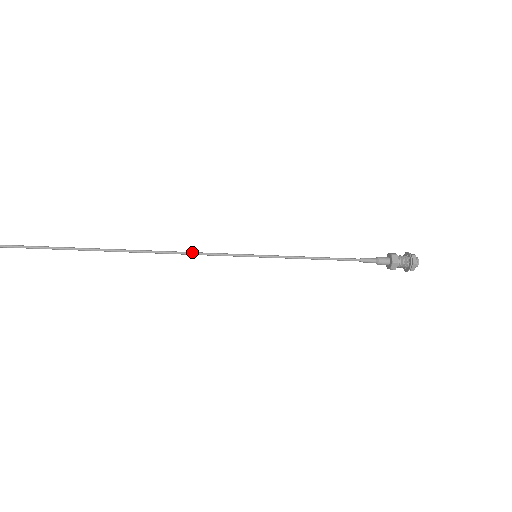
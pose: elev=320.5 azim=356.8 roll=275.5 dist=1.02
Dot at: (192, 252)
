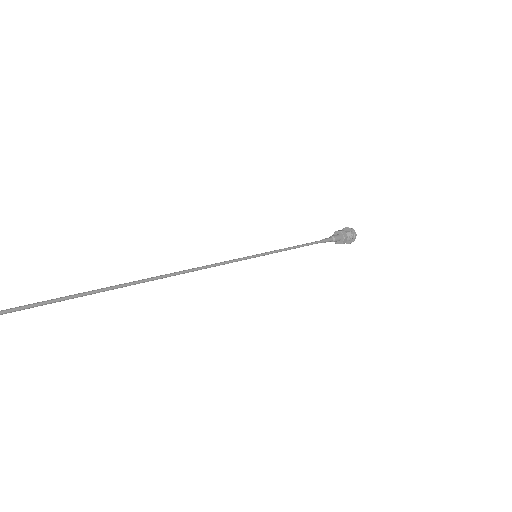
Dot at: (205, 266)
